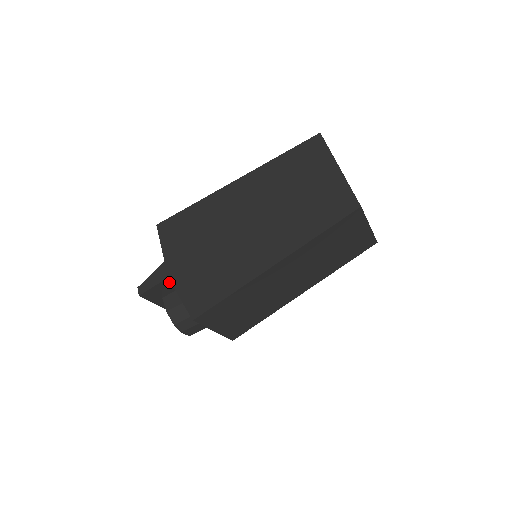
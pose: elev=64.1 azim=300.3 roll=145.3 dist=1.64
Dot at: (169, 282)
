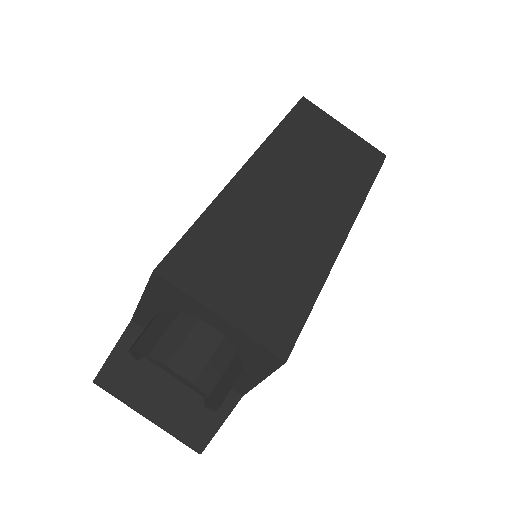
Dot at: (138, 335)
